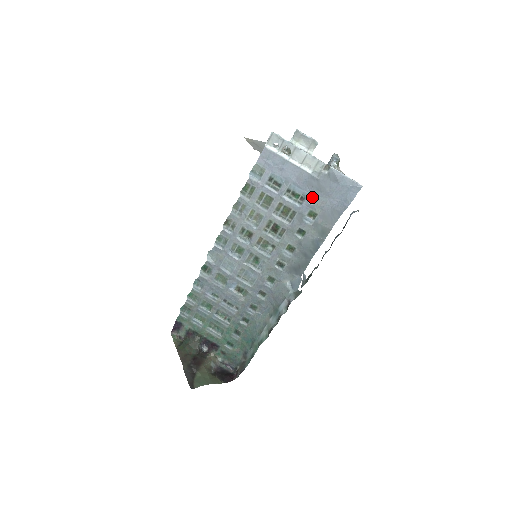
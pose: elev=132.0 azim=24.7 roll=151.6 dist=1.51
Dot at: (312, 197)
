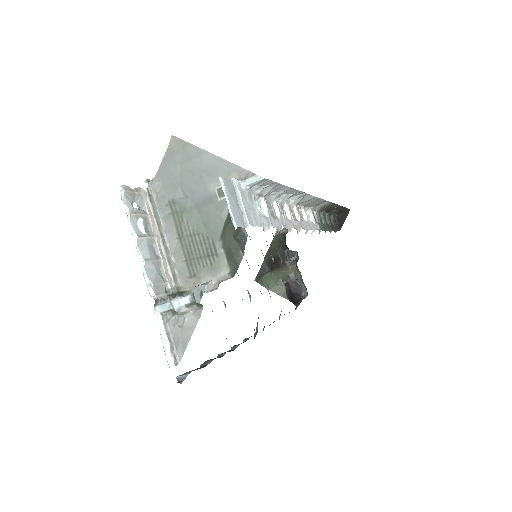
Dot at: occluded
